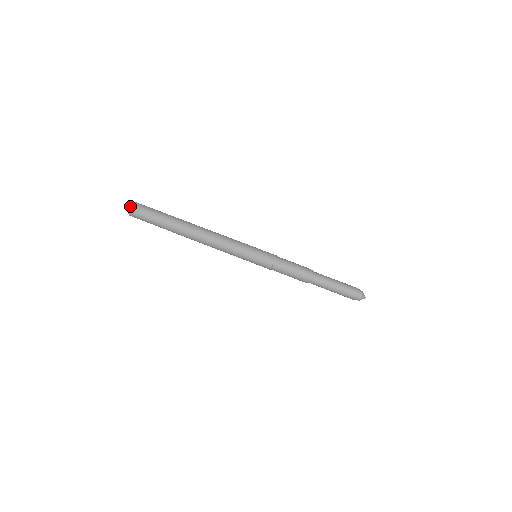
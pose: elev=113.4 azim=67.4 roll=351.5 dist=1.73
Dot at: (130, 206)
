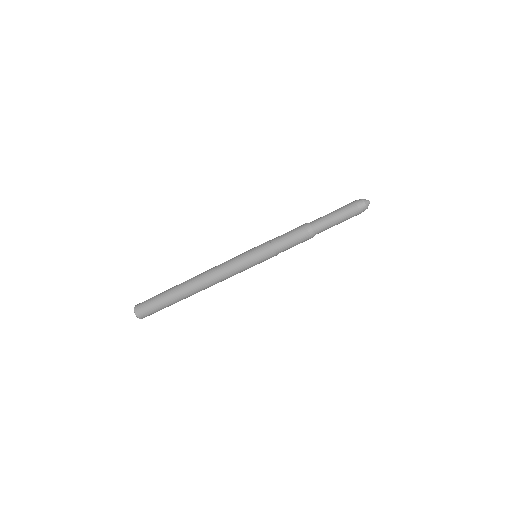
Dot at: occluded
